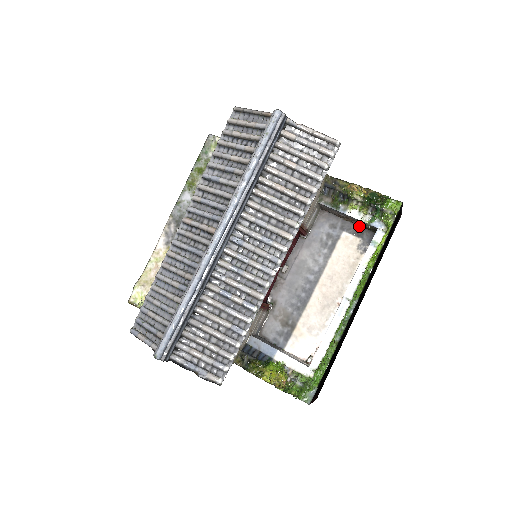
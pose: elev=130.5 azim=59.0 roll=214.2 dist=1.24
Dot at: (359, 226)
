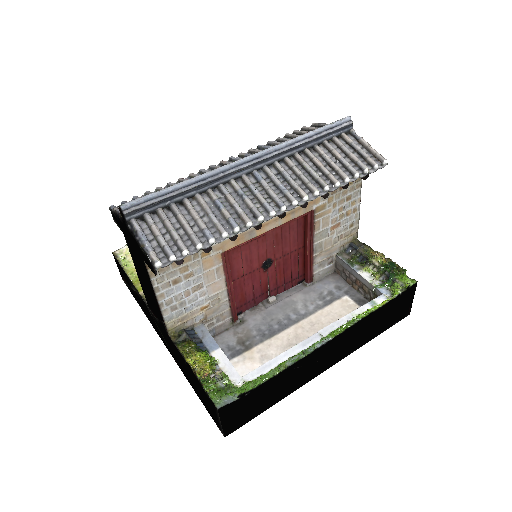
Dot at: (364, 297)
